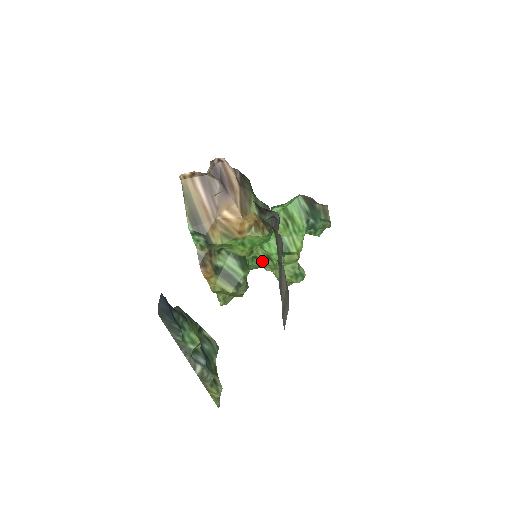
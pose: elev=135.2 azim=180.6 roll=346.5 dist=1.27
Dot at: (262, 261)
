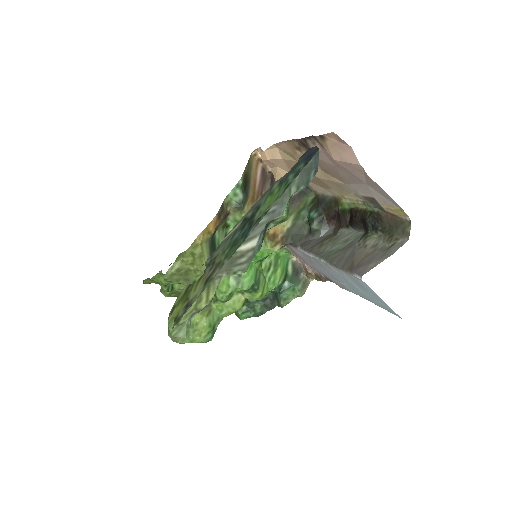
Dot at: (225, 278)
